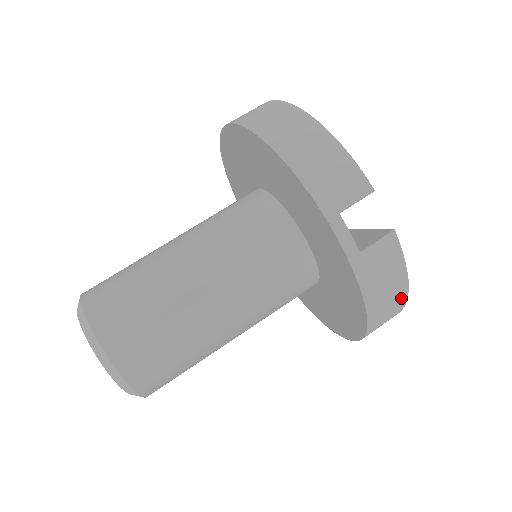
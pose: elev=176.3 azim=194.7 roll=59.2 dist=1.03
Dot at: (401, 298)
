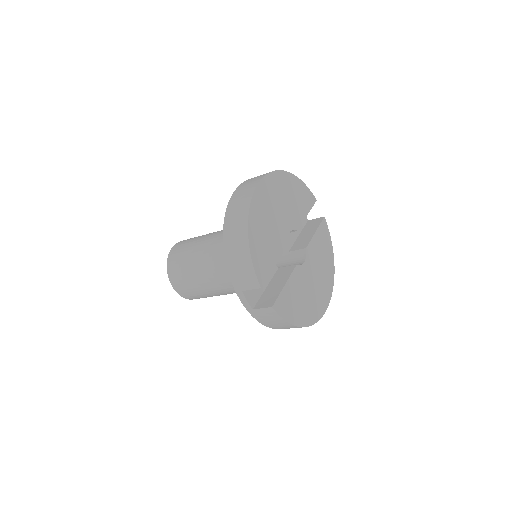
Dot at: (294, 327)
